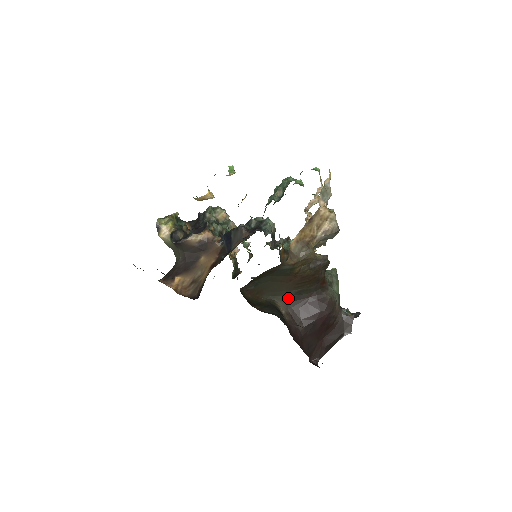
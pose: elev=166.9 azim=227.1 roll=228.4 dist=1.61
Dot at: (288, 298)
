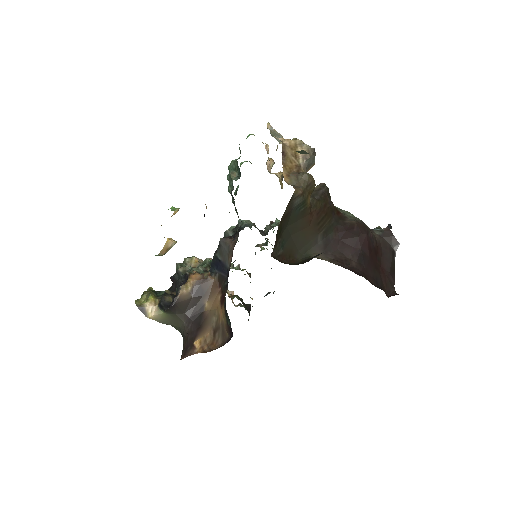
Dot at: (320, 246)
